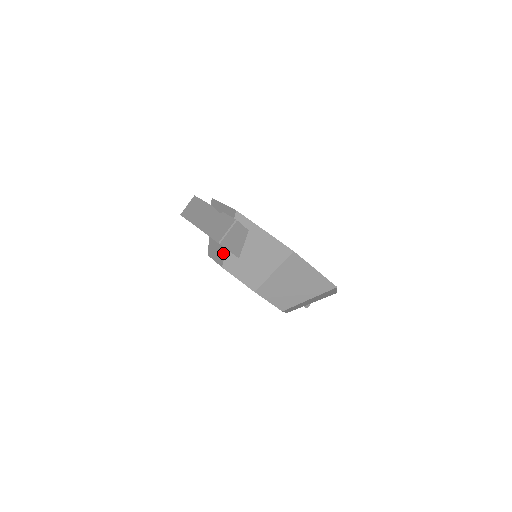
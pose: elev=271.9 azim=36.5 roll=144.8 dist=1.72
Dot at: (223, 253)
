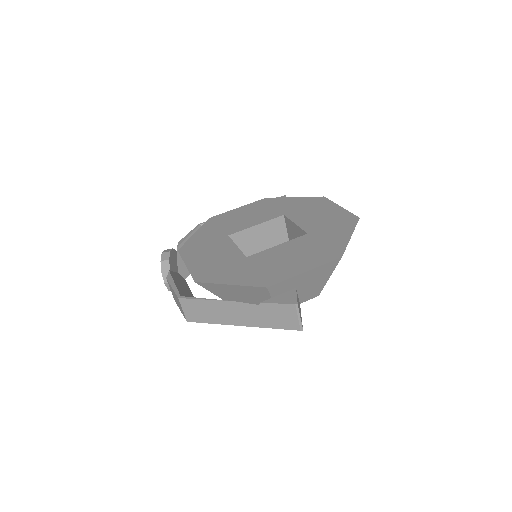
Dot at: occluded
